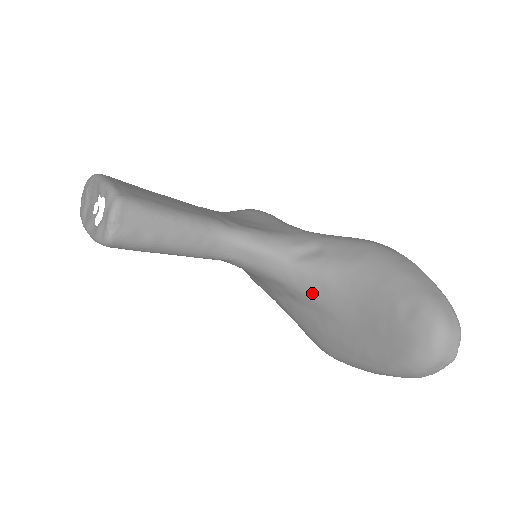
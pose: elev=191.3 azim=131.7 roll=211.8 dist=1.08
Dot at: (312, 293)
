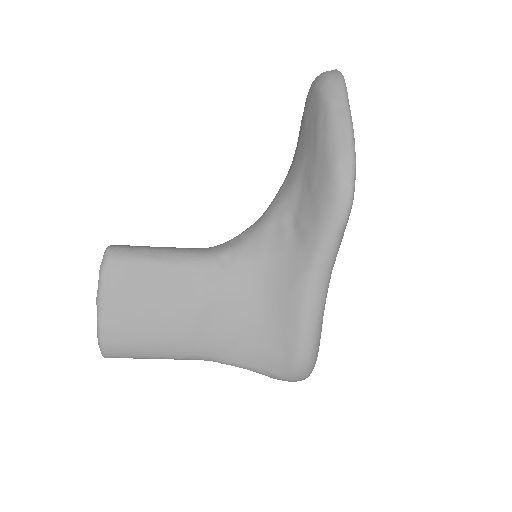
Dot at: (286, 191)
